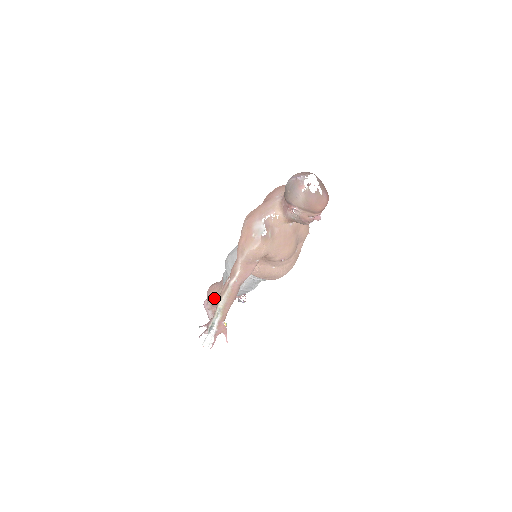
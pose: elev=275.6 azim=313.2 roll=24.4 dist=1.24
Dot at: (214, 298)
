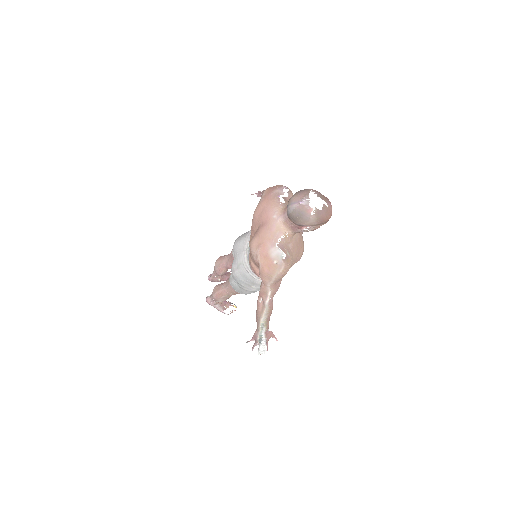
Dot at: (224, 300)
